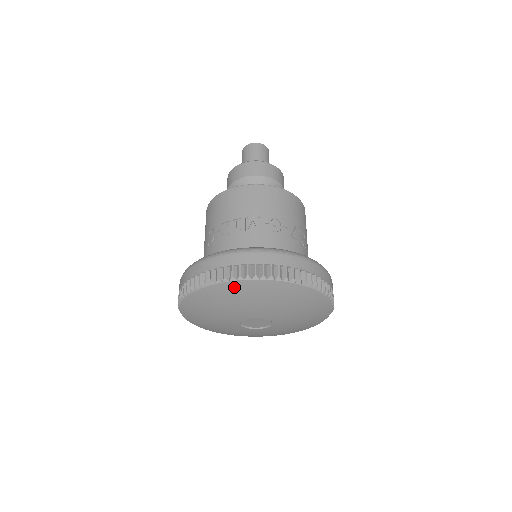
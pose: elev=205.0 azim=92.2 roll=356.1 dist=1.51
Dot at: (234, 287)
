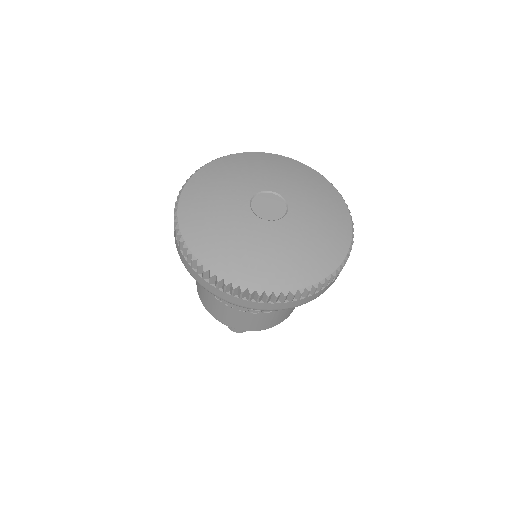
Dot at: (252, 156)
